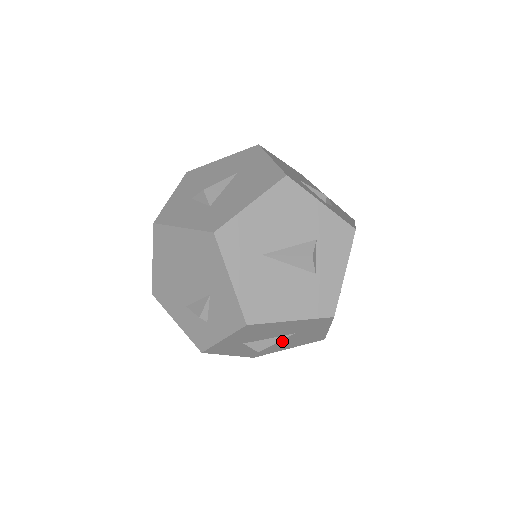
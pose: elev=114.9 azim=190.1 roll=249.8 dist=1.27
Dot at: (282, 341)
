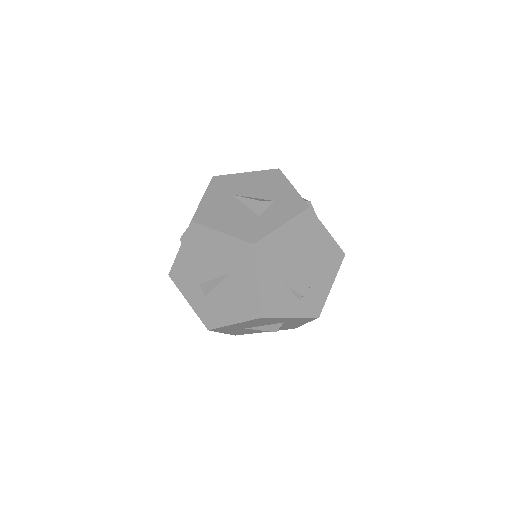
Dot at: (224, 291)
